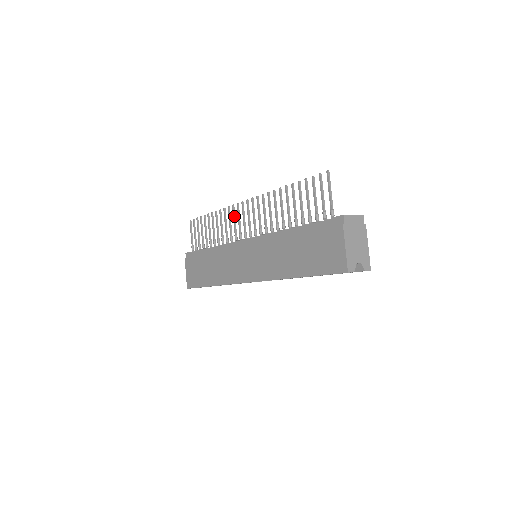
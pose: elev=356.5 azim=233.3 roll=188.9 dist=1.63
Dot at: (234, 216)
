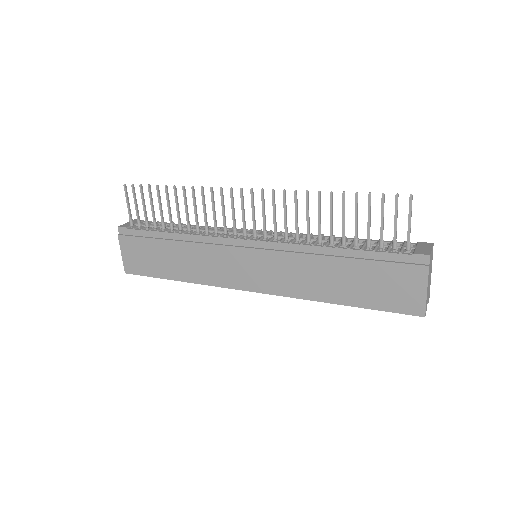
Dot at: (223, 203)
